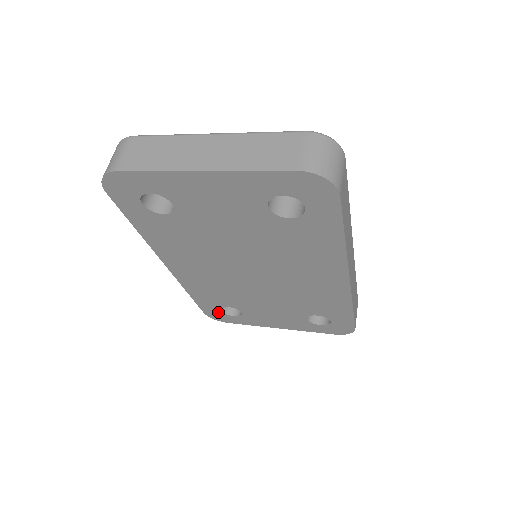
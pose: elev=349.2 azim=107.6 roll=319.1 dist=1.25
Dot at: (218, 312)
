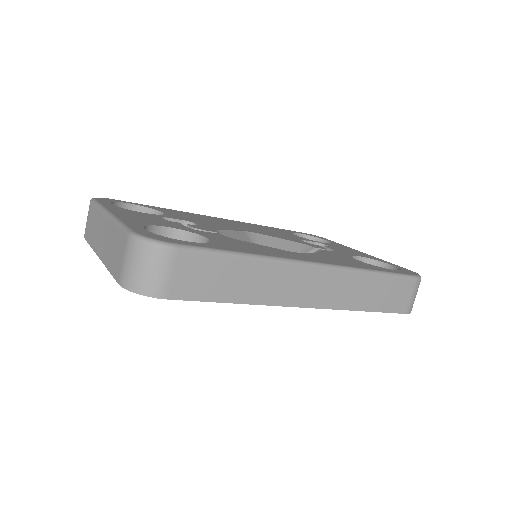
Dot at: occluded
